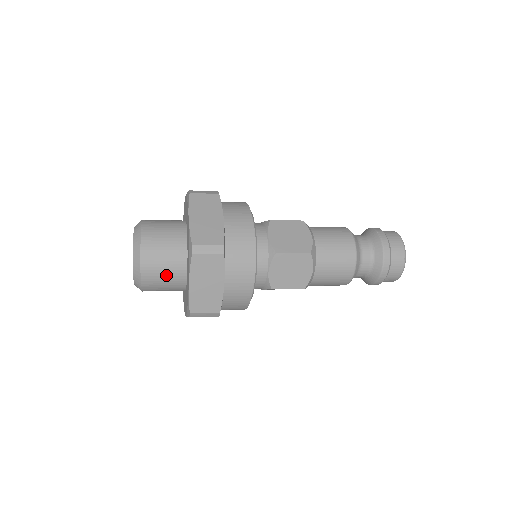
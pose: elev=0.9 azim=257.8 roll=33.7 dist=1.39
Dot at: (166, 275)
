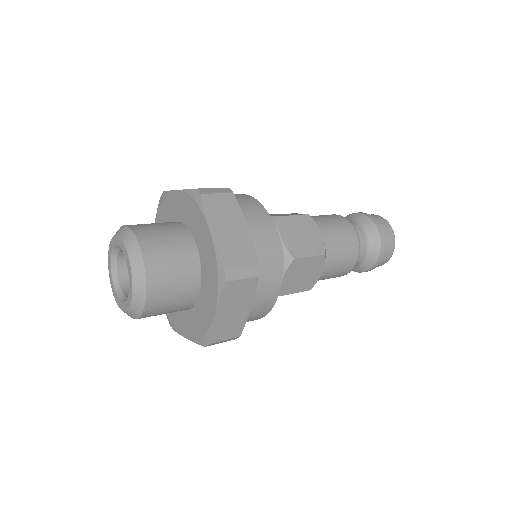
Dot at: occluded
